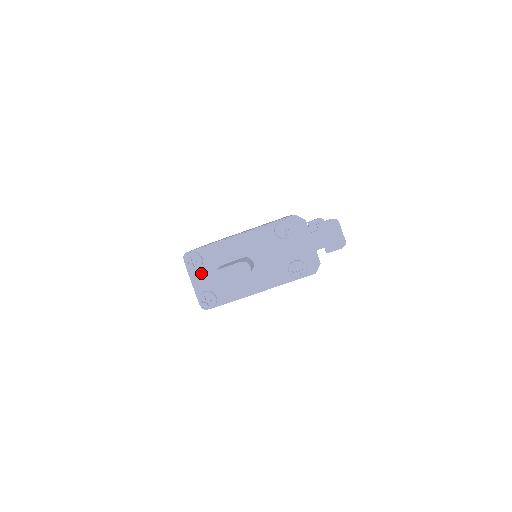
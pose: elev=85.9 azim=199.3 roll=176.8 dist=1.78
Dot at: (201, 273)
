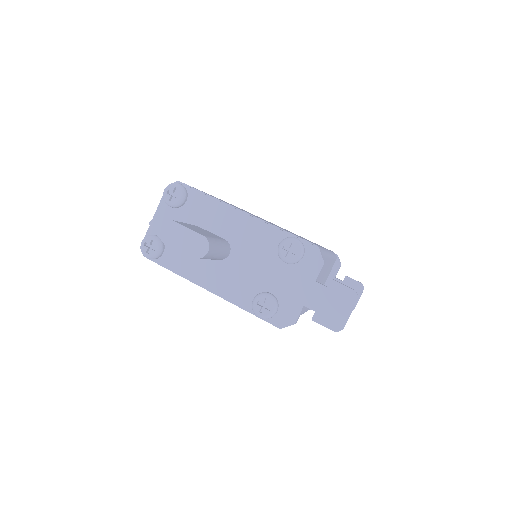
Dot at: (171, 214)
